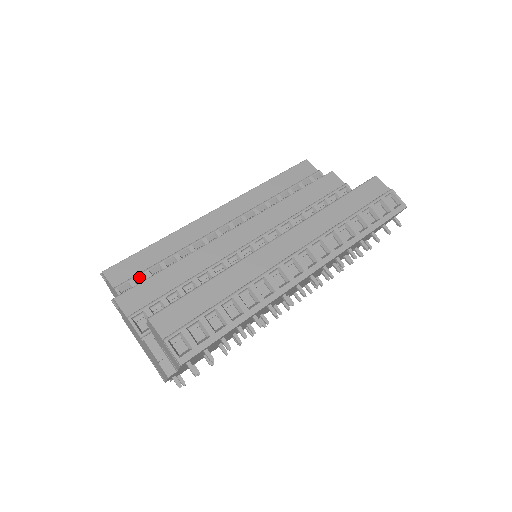
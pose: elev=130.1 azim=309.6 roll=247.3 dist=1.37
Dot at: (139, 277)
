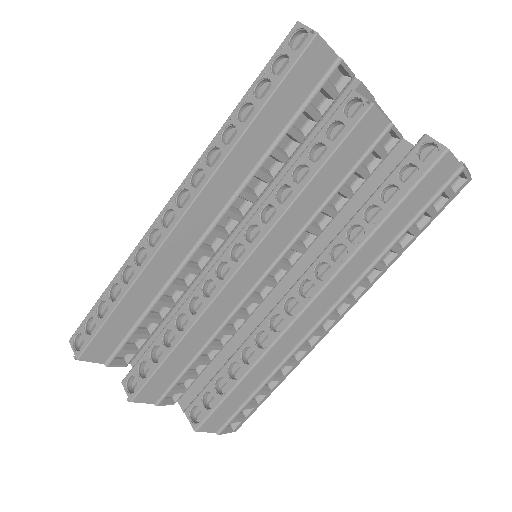
Dot at: occluded
